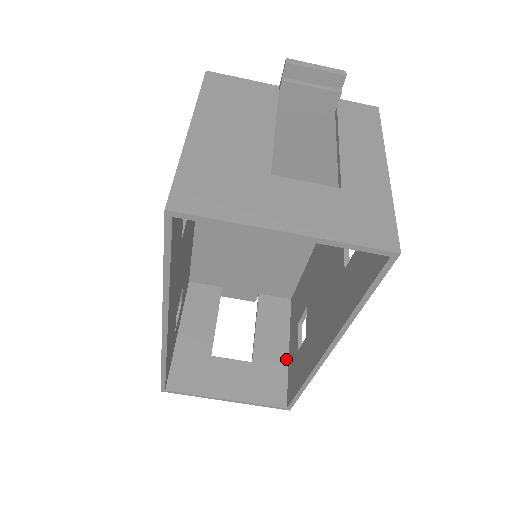
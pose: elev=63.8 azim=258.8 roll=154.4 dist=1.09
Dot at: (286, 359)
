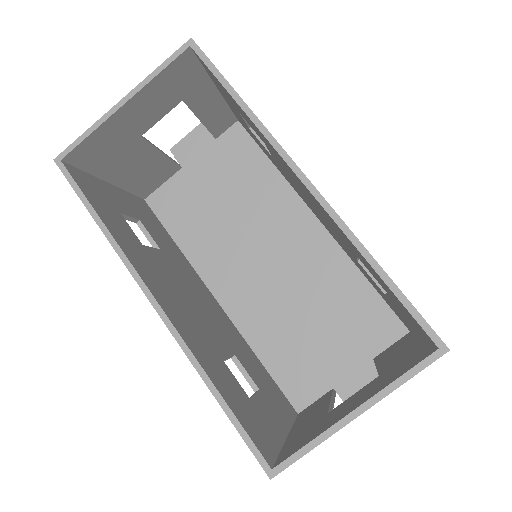
Dot at: (420, 342)
